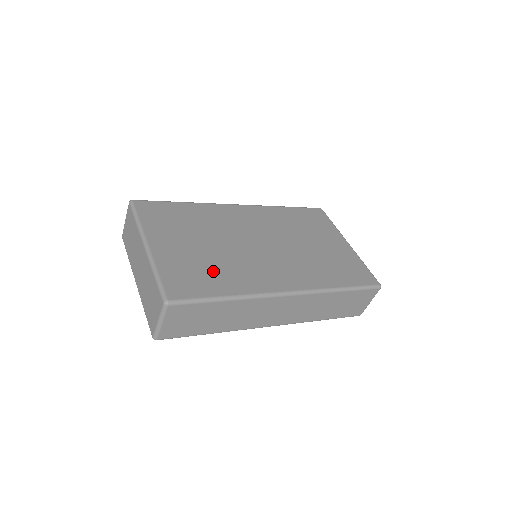
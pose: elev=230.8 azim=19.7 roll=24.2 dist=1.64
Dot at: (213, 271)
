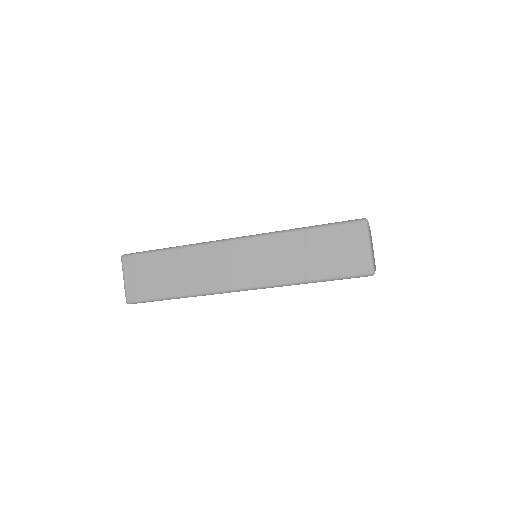
Dot at: occluded
